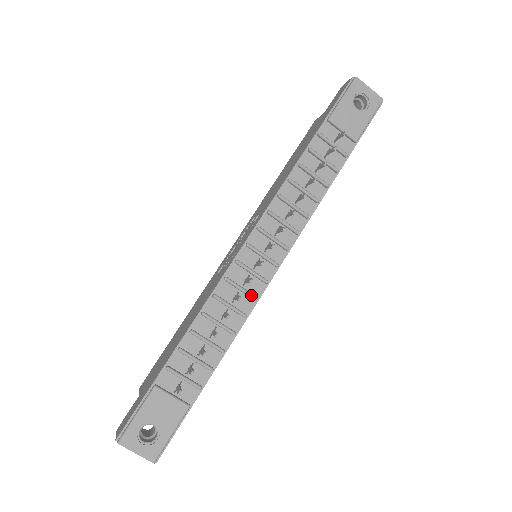
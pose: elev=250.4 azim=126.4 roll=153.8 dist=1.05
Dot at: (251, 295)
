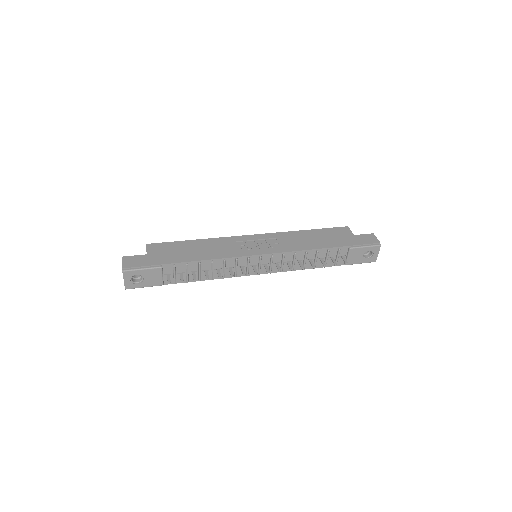
Dot at: (236, 274)
